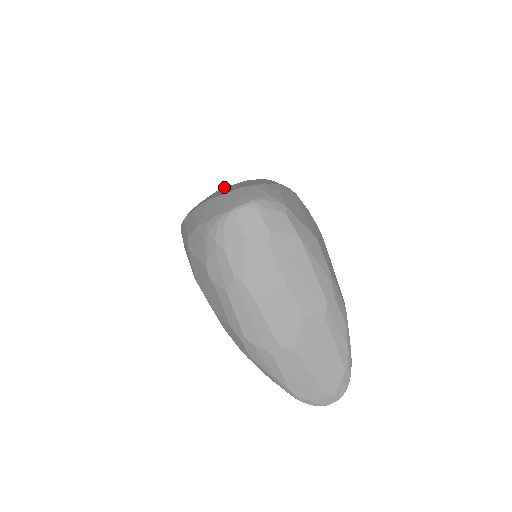
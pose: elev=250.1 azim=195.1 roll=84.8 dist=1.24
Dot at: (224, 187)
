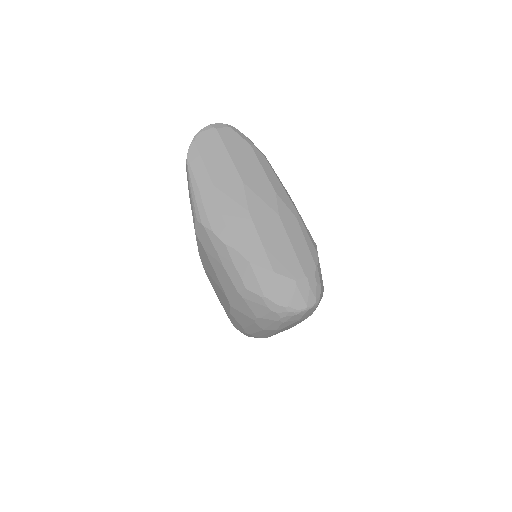
Dot at: (251, 190)
